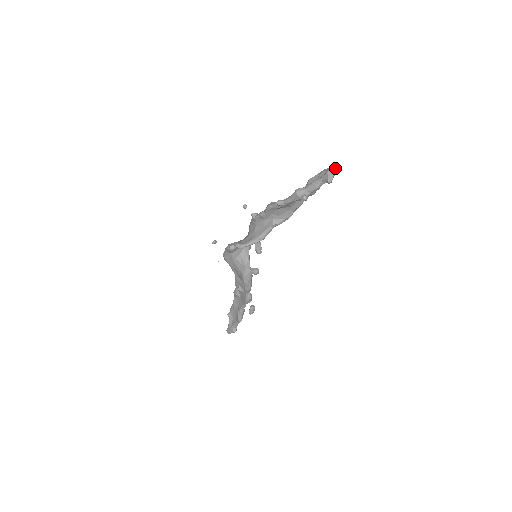
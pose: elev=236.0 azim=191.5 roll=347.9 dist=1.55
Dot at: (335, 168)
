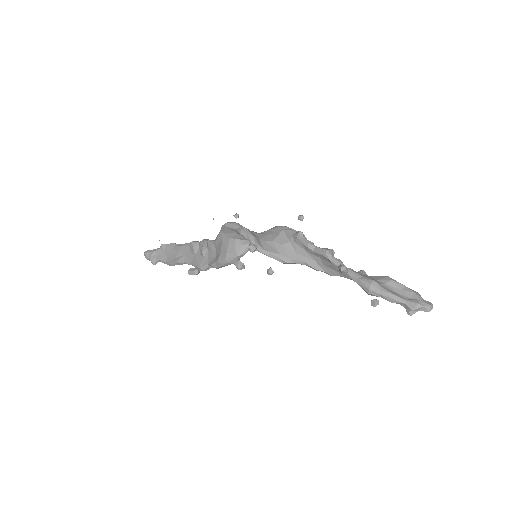
Dot at: (428, 309)
